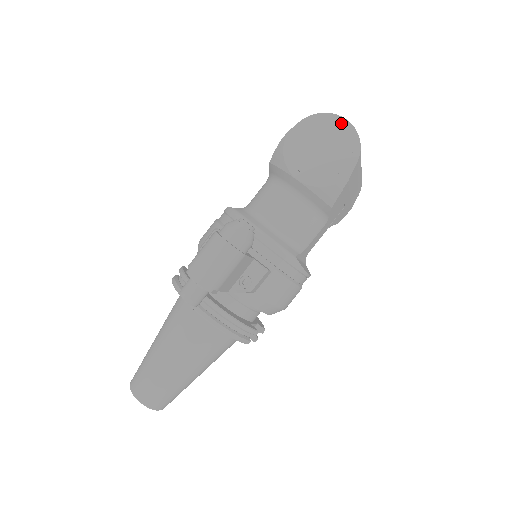
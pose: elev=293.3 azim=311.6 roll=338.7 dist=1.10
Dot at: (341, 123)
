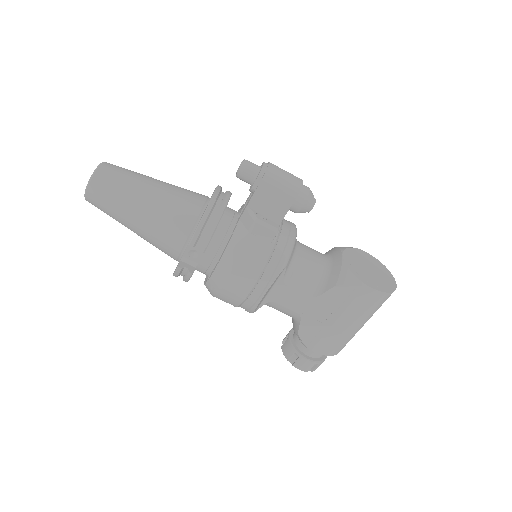
Dot at: (392, 280)
